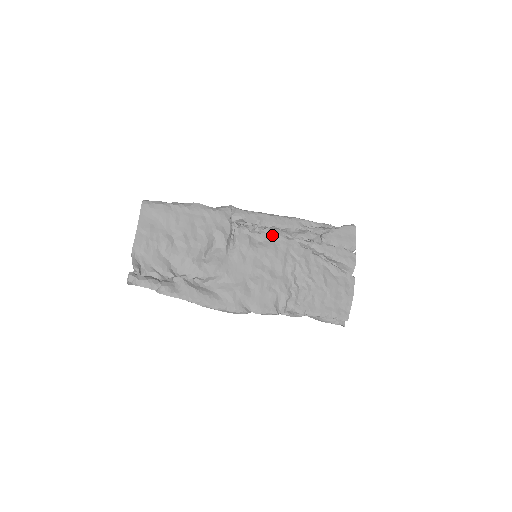
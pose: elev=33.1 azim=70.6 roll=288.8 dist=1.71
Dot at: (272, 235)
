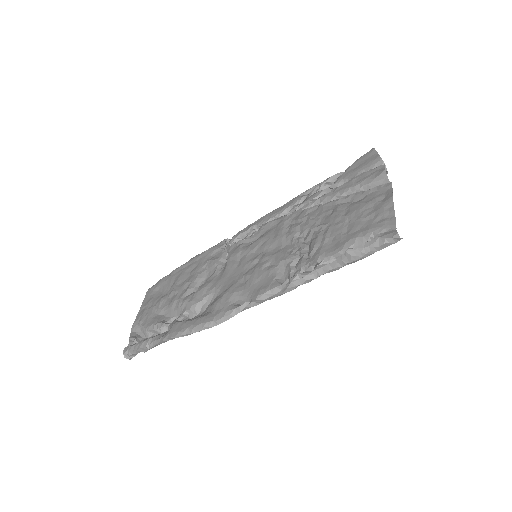
Dot at: (267, 226)
